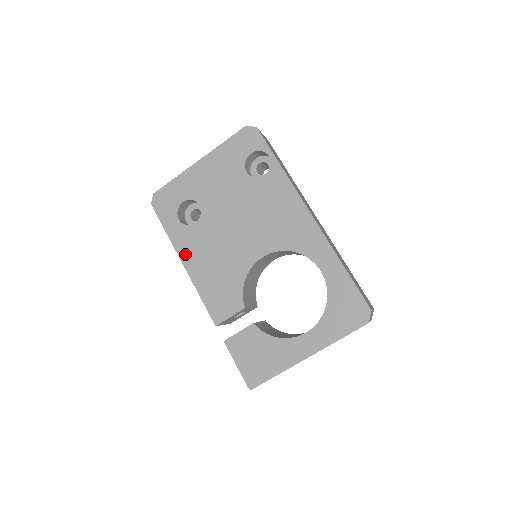
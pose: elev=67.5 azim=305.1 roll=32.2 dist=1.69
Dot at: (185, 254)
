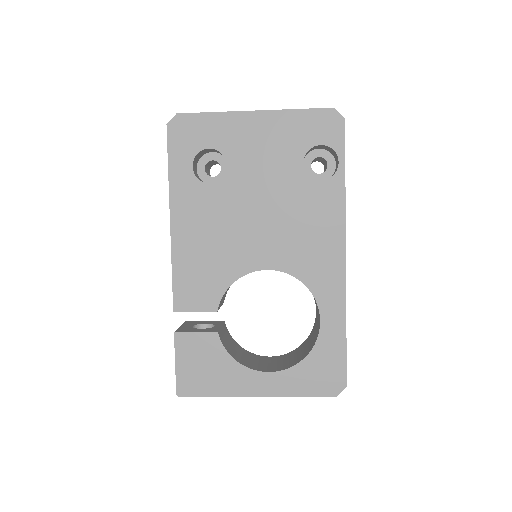
Dot at: (179, 212)
